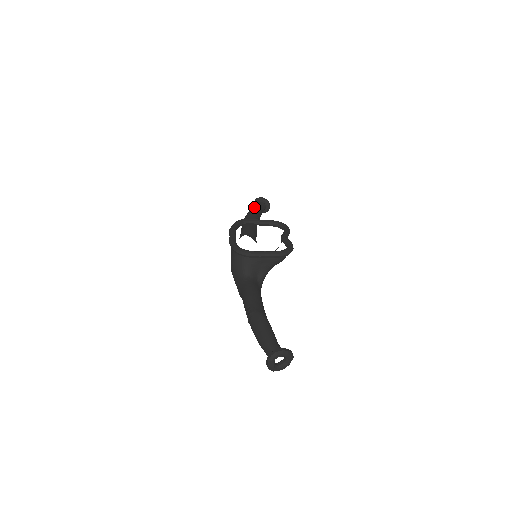
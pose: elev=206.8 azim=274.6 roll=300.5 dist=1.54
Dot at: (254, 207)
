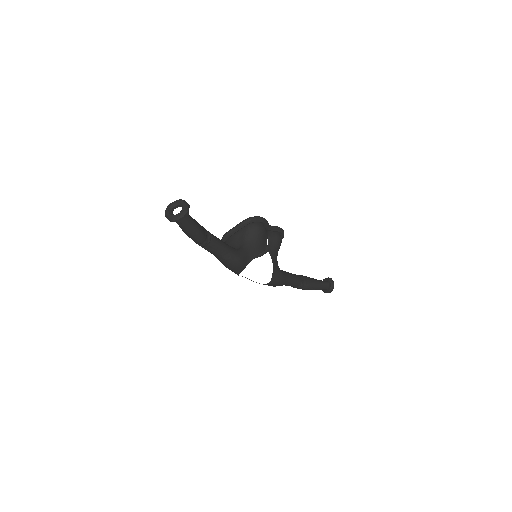
Dot at: occluded
